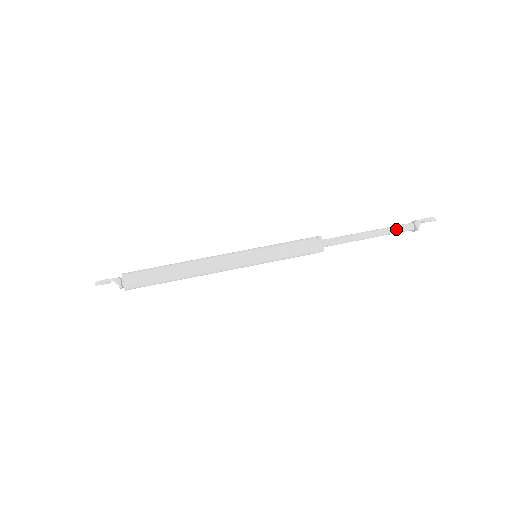
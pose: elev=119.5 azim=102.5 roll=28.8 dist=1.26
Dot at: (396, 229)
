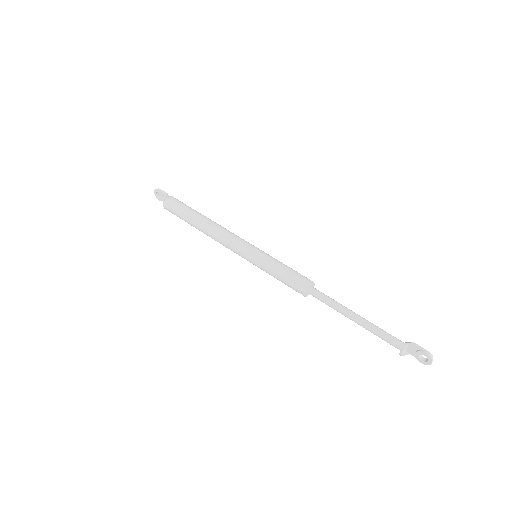
Dot at: (384, 332)
